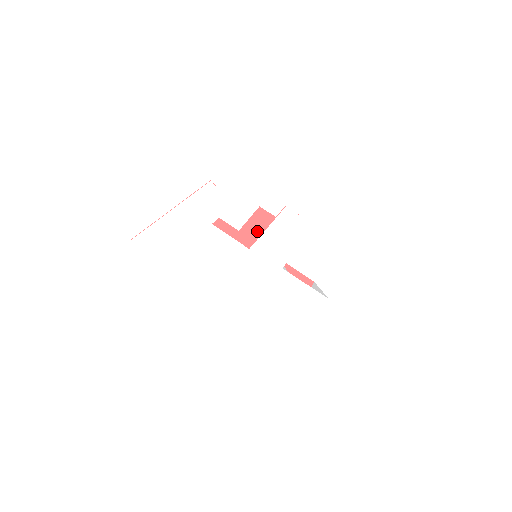
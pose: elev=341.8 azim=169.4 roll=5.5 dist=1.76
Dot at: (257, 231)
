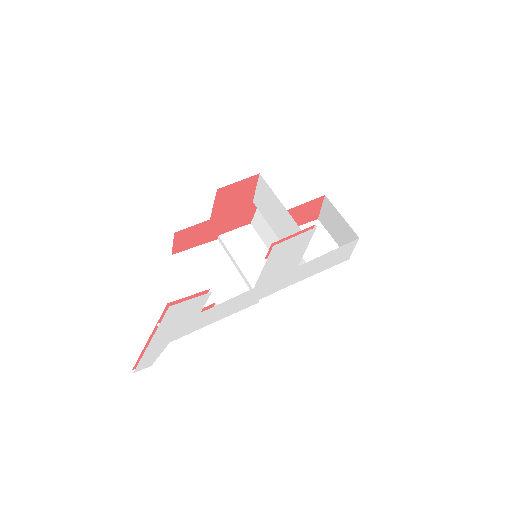
Dot at: (230, 203)
